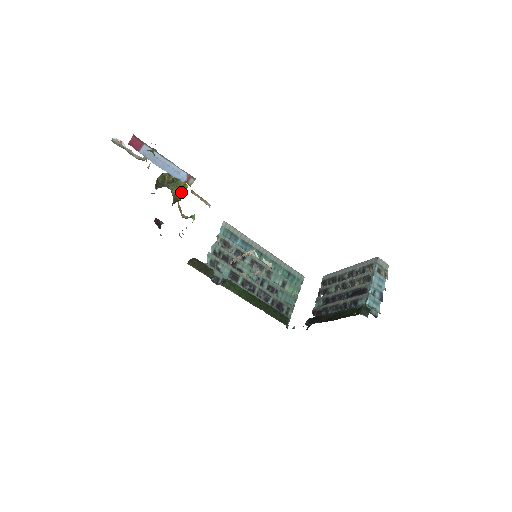
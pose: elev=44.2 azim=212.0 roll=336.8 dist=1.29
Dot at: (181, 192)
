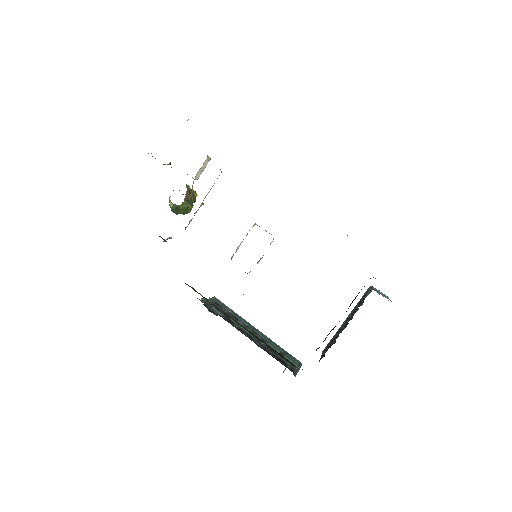
Dot at: (192, 196)
